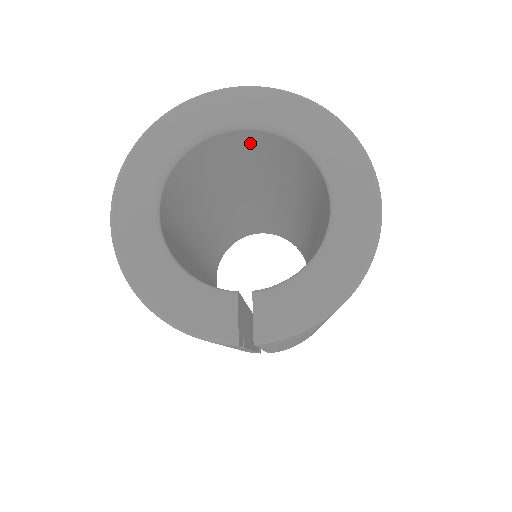
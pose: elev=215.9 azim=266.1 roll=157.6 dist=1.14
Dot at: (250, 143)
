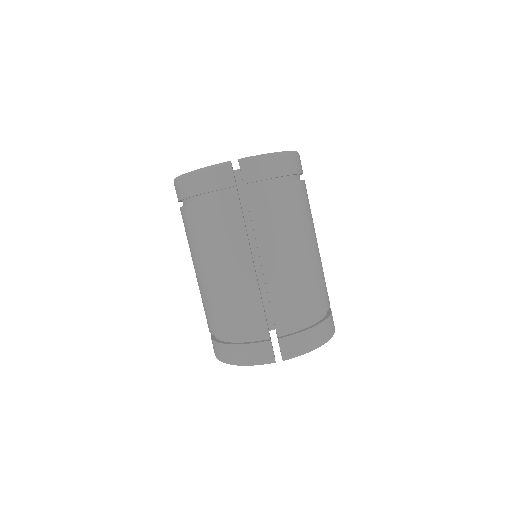
Dot at: (243, 184)
